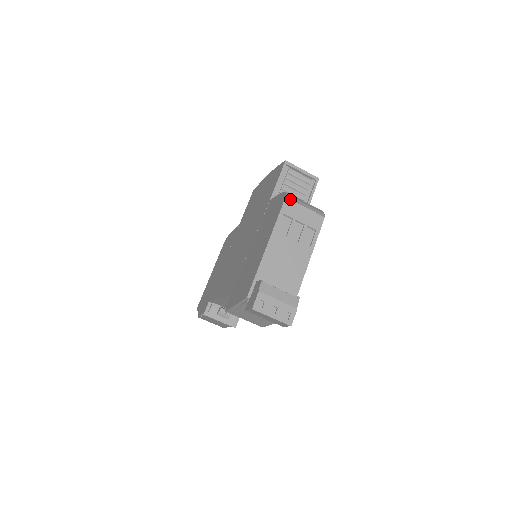
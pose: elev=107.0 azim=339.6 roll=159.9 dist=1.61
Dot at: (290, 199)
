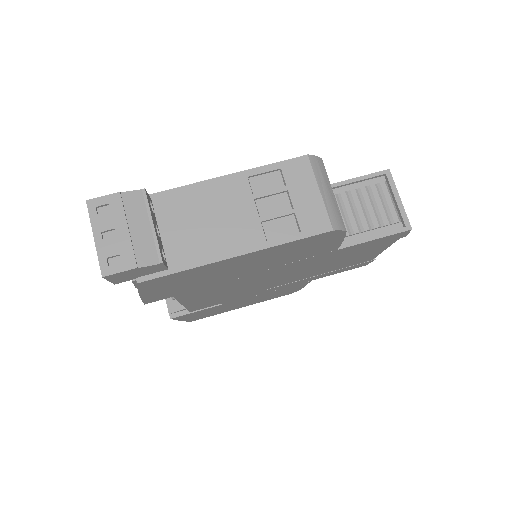
Dot at: (311, 162)
